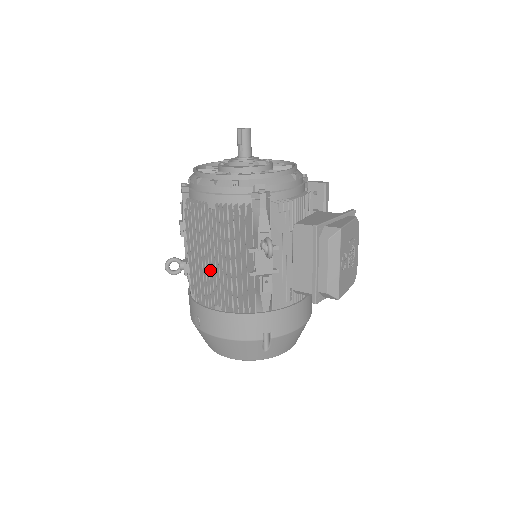
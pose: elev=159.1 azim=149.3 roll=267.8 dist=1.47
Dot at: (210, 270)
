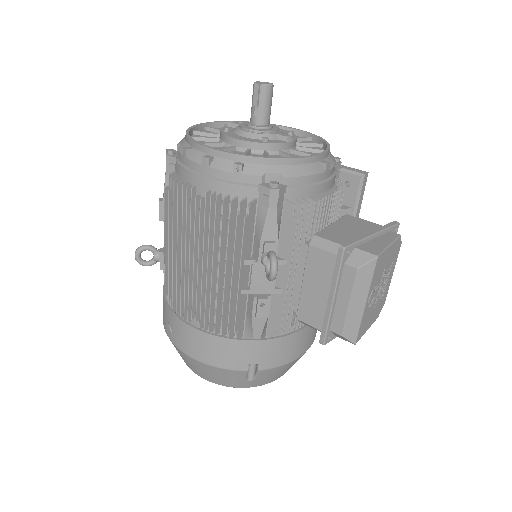
Dot at: (190, 274)
